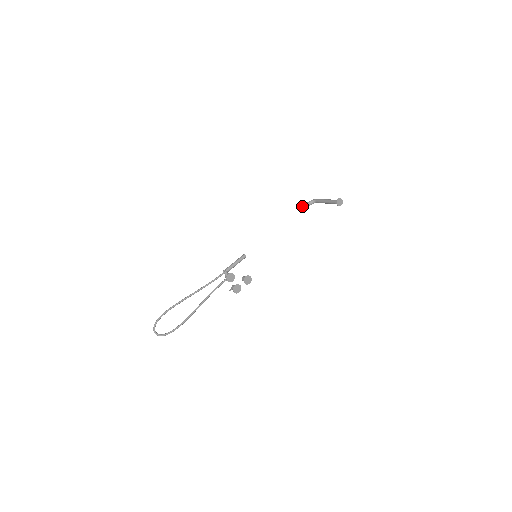
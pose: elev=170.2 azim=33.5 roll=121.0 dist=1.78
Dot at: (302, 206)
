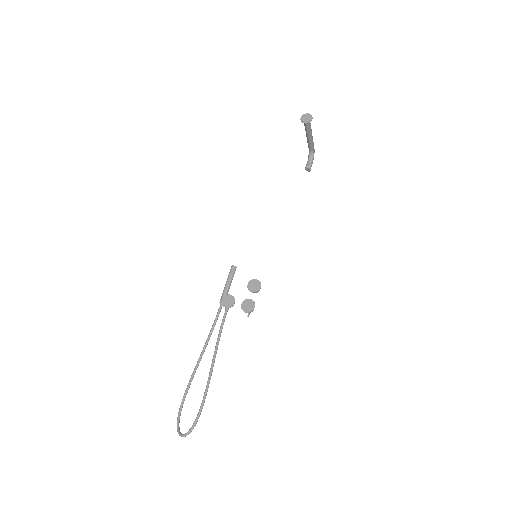
Dot at: occluded
